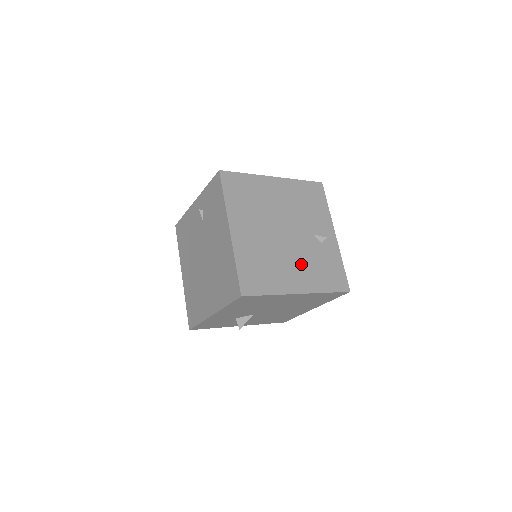
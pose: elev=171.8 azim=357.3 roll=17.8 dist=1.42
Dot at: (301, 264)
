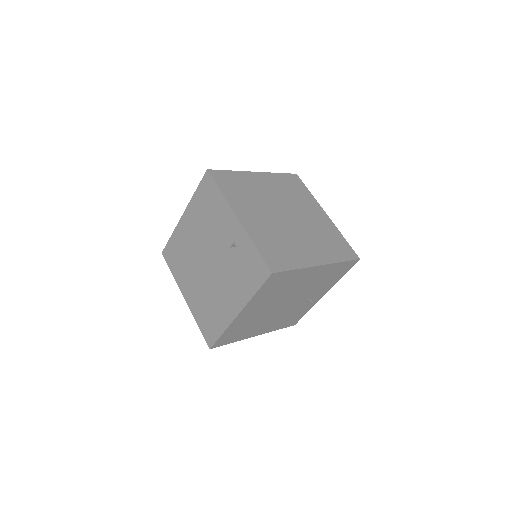
Dot at: (275, 320)
